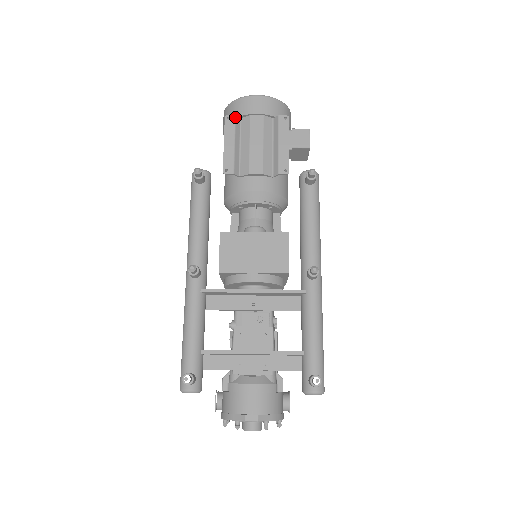
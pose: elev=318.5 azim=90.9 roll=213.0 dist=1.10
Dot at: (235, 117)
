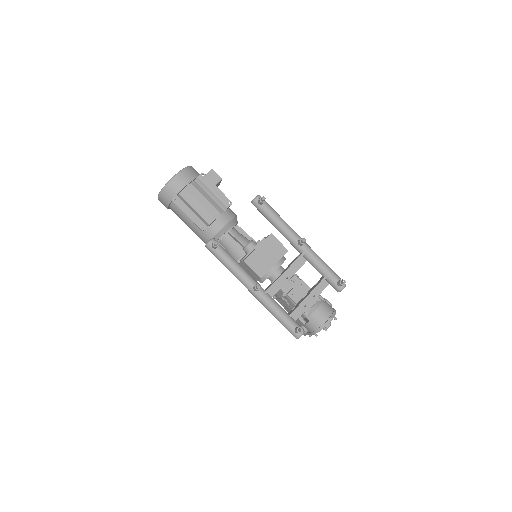
Dot at: (178, 196)
